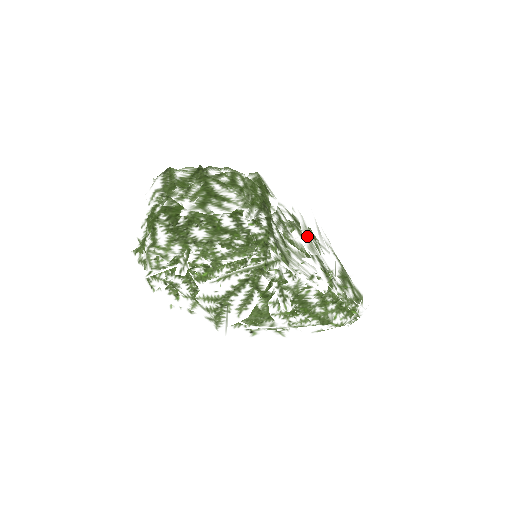
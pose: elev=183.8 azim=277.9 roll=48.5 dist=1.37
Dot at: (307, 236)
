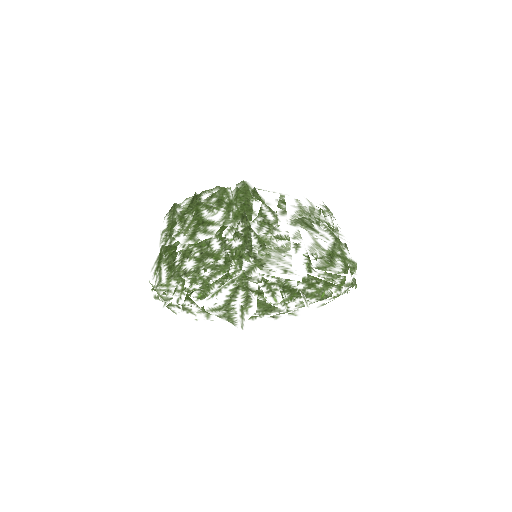
Dot at: occluded
